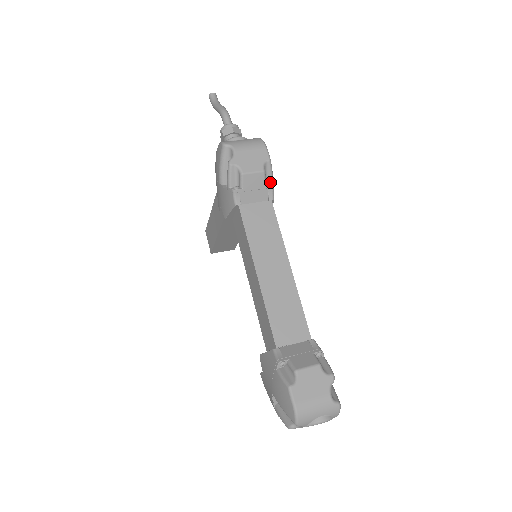
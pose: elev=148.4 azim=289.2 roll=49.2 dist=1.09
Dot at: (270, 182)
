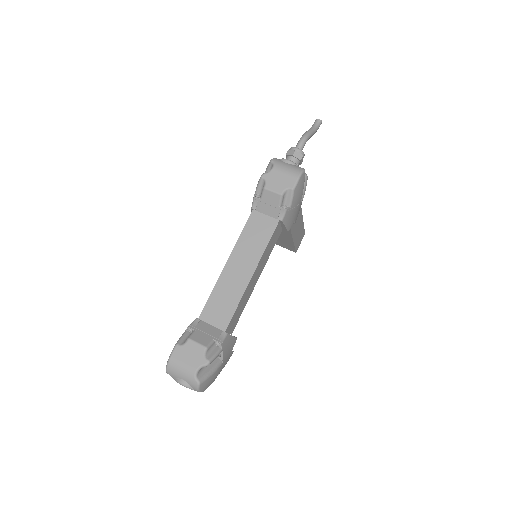
Dot at: (284, 206)
